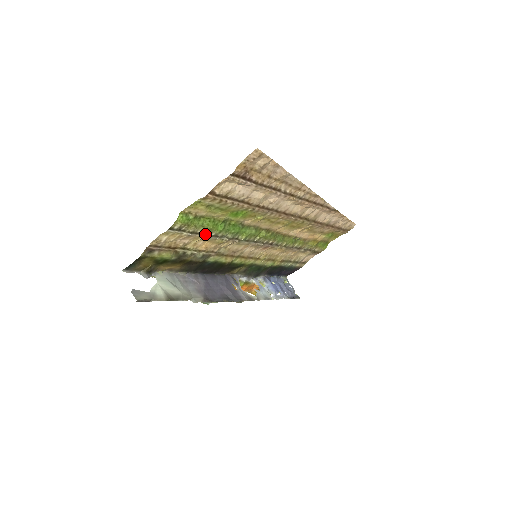
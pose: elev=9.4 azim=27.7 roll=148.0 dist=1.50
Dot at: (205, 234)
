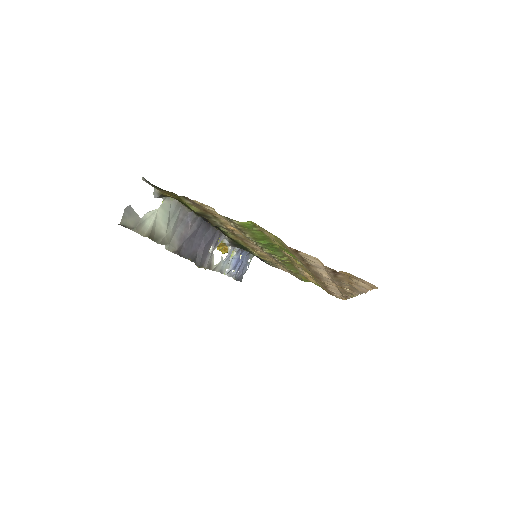
Dot at: (245, 234)
